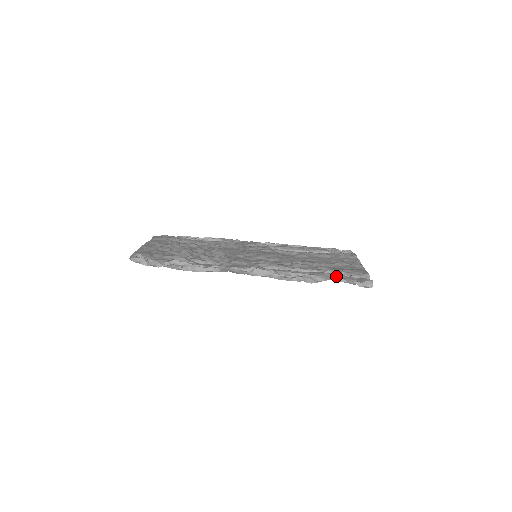
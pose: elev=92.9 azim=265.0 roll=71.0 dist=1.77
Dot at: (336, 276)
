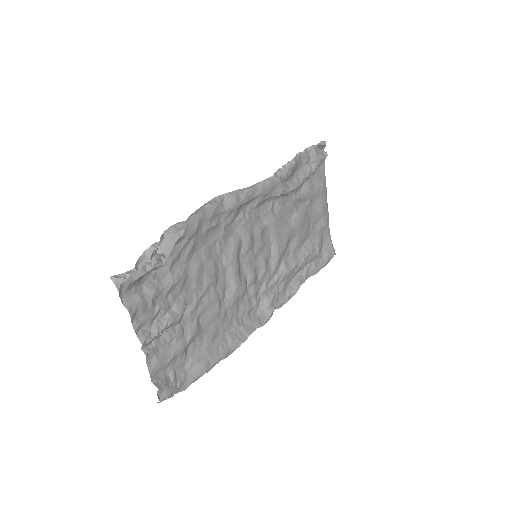
Dot at: (299, 160)
